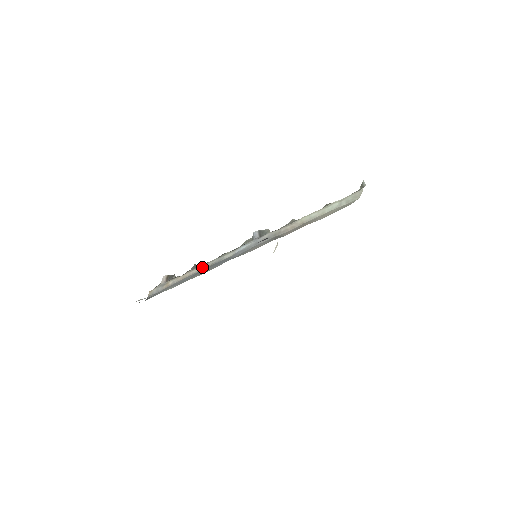
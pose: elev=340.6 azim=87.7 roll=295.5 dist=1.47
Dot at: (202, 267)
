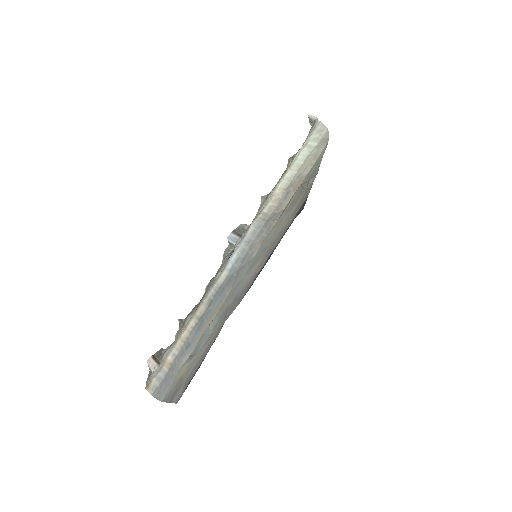
Dot at: (198, 312)
